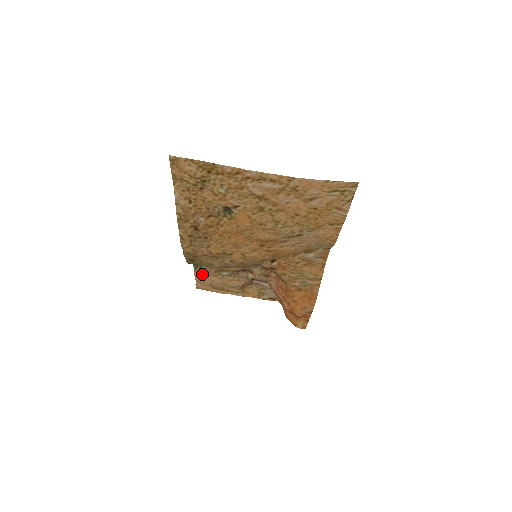
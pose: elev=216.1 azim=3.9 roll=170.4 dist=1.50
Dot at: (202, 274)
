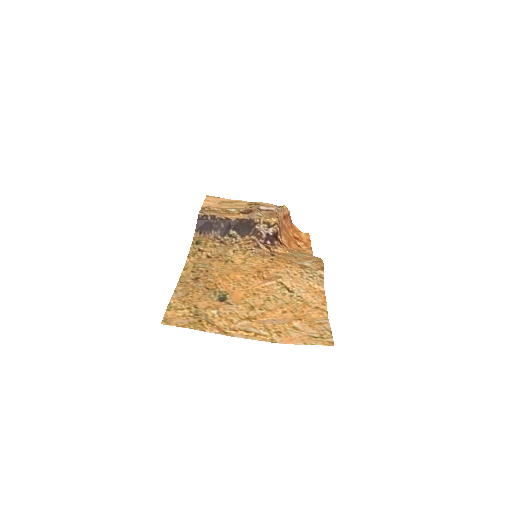
Dot at: (210, 206)
